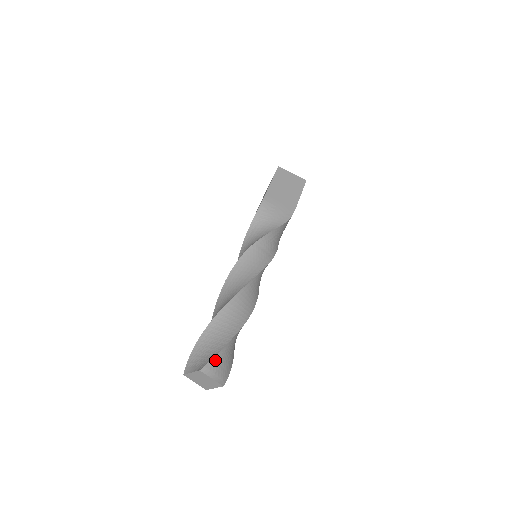
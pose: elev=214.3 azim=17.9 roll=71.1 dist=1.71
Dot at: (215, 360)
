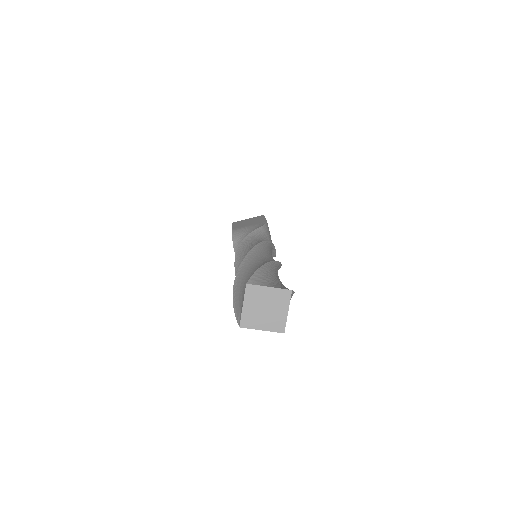
Dot at: occluded
